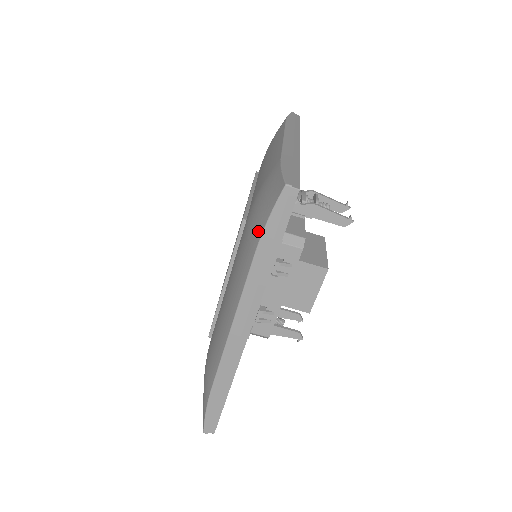
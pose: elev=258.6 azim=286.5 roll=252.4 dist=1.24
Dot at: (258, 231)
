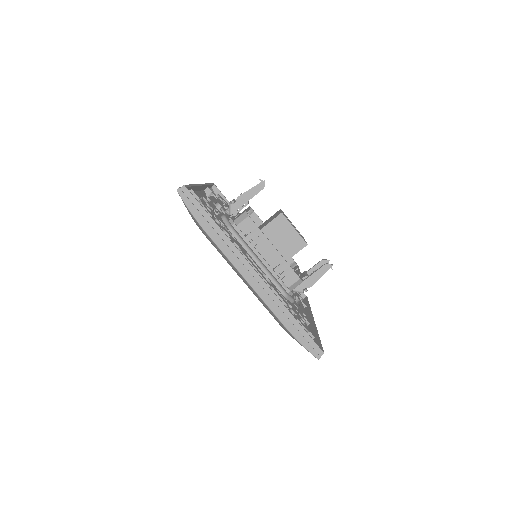
Dot at: (196, 223)
